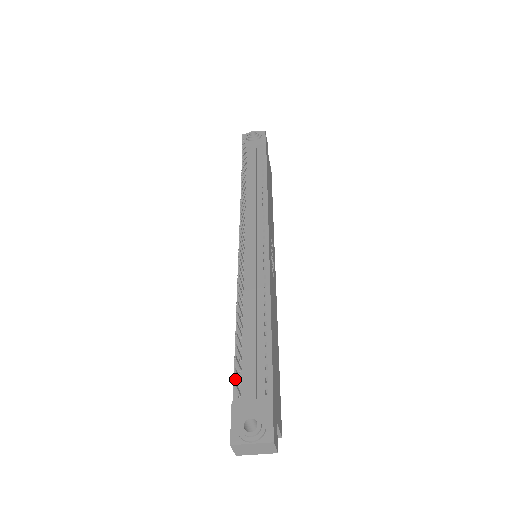
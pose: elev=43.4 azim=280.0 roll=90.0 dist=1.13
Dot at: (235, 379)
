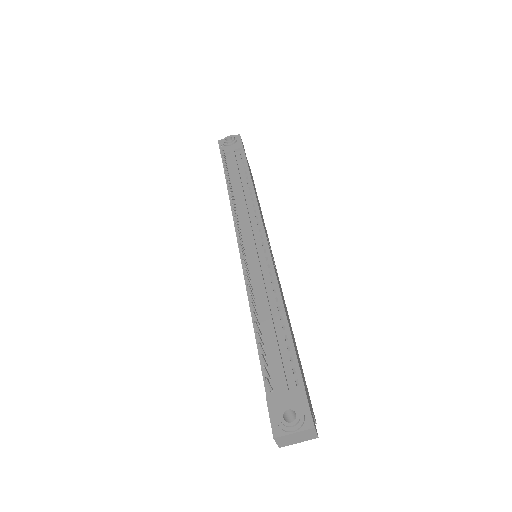
Dot at: (264, 376)
